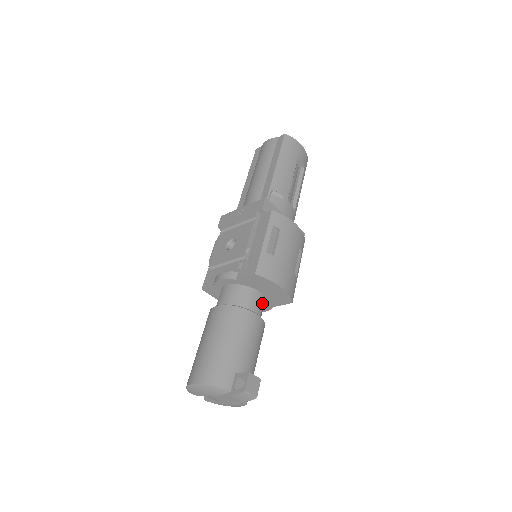
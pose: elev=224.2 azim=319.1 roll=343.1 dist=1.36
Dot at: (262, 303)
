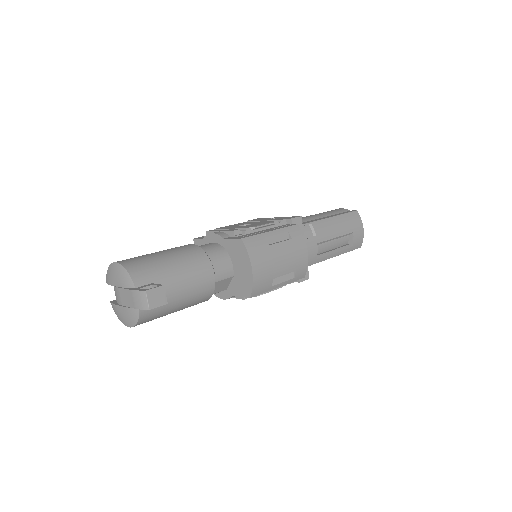
Dot at: (227, 276)
